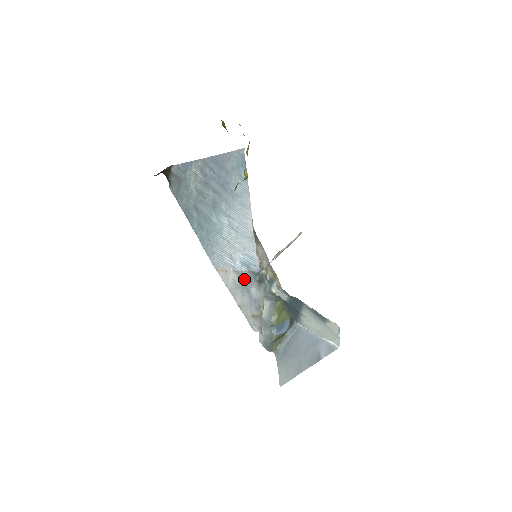
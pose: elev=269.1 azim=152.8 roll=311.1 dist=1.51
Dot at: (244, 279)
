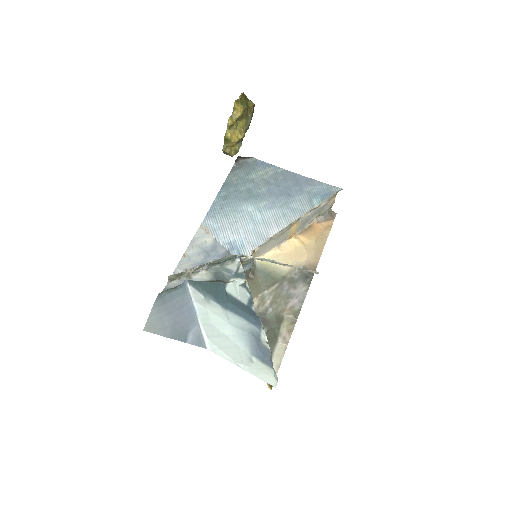
Dot at: (216, 250)
